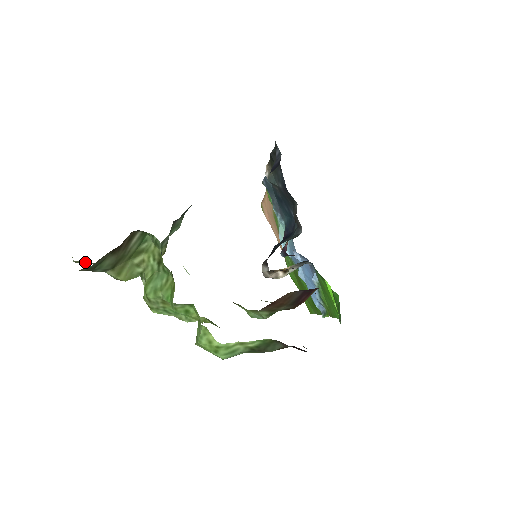
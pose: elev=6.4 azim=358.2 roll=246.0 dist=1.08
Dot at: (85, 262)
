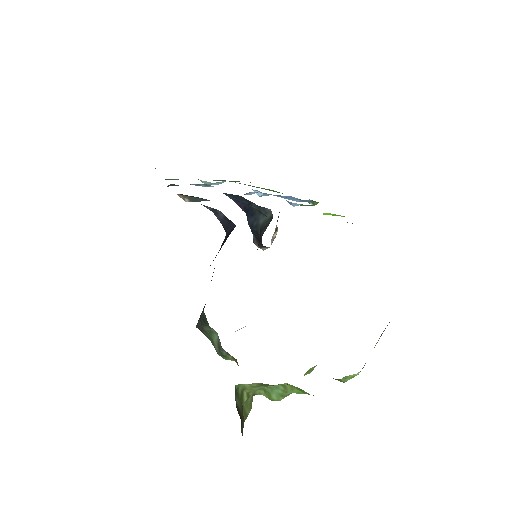
Dot at: occluded
